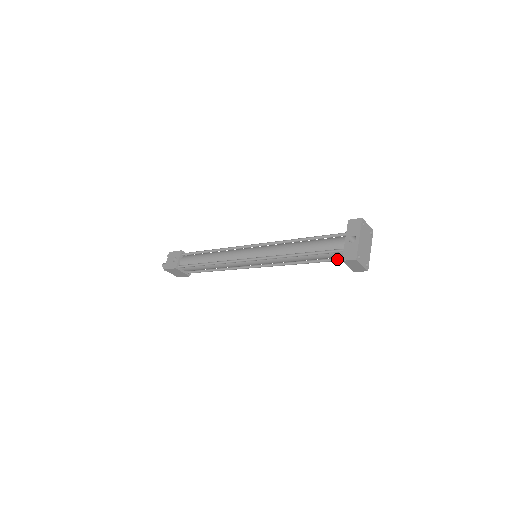
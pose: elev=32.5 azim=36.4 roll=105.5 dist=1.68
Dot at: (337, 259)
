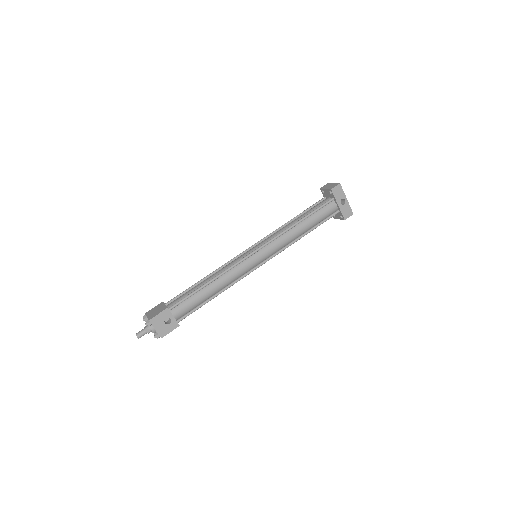
Dot at: occluded
